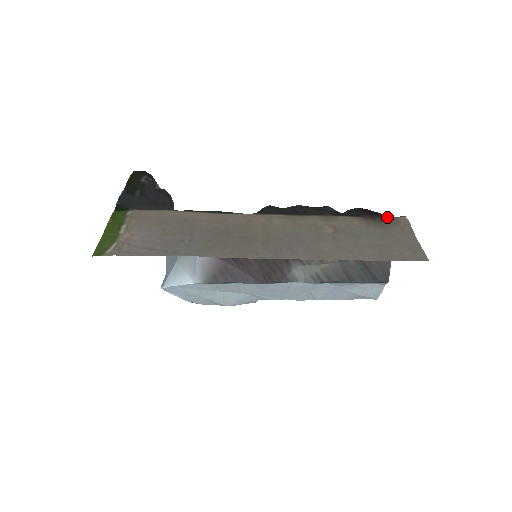
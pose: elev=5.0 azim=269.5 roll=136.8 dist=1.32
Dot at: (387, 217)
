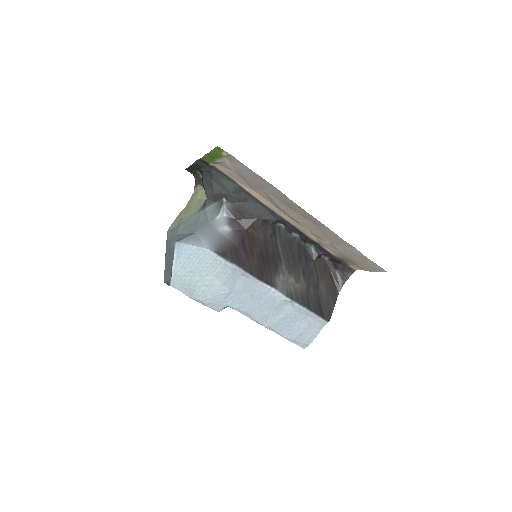
Dot at: (347, 265)
